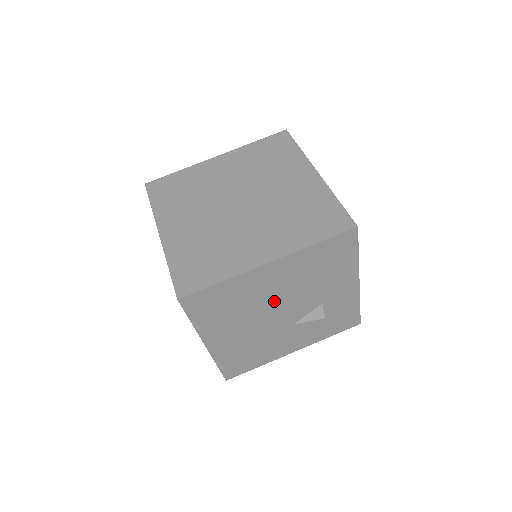
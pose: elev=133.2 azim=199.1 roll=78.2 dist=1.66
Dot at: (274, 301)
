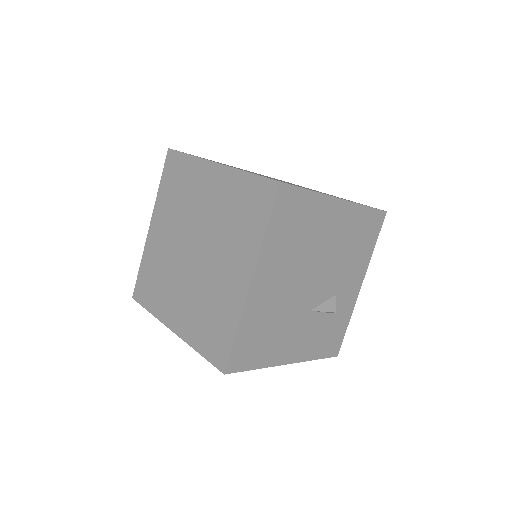
Dot at: (319, 257)
